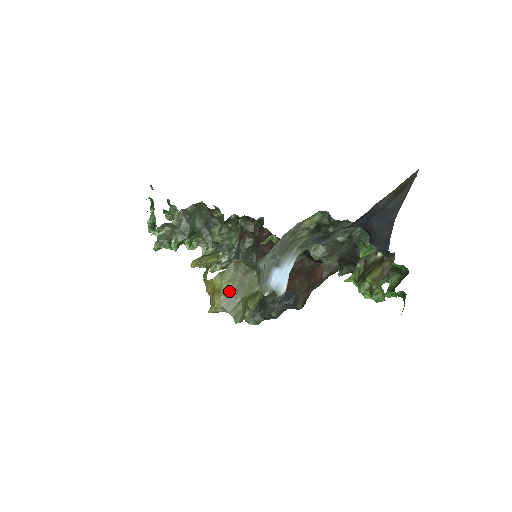
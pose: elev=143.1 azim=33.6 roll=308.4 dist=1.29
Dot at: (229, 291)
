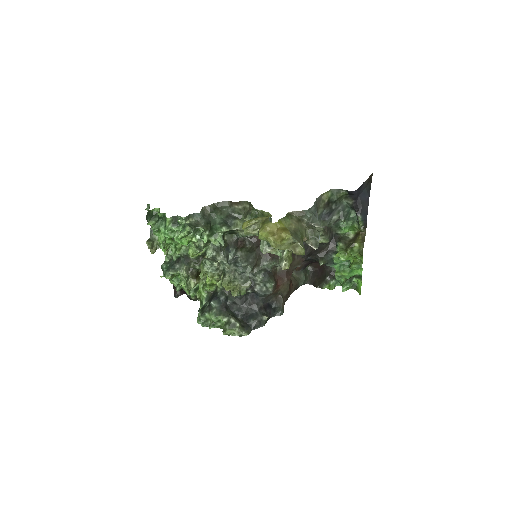
Dot at: (291, 231)
